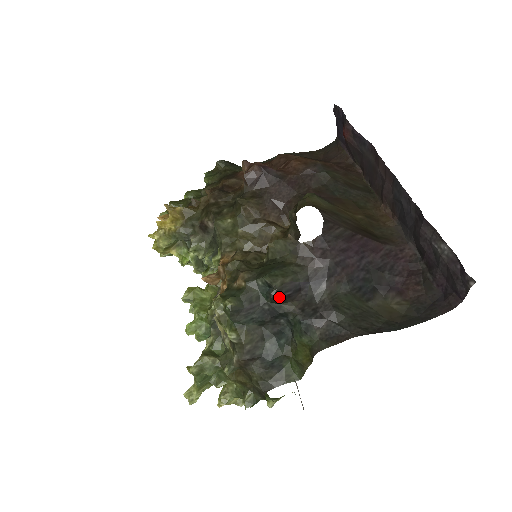
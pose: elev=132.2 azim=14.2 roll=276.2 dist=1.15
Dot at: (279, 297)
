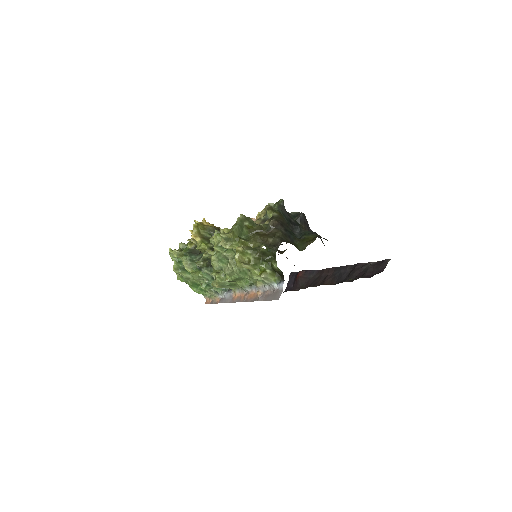
Dot at: (302, 218)
